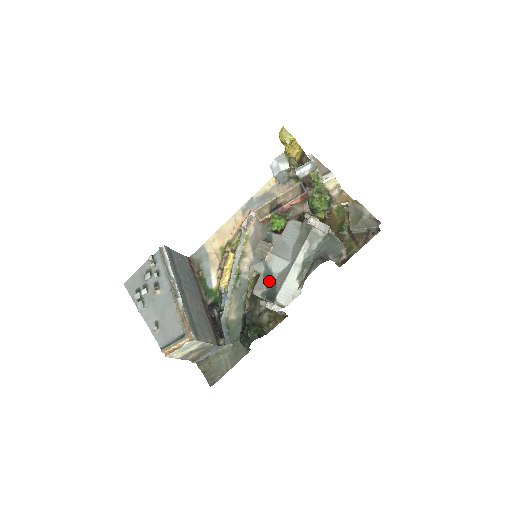
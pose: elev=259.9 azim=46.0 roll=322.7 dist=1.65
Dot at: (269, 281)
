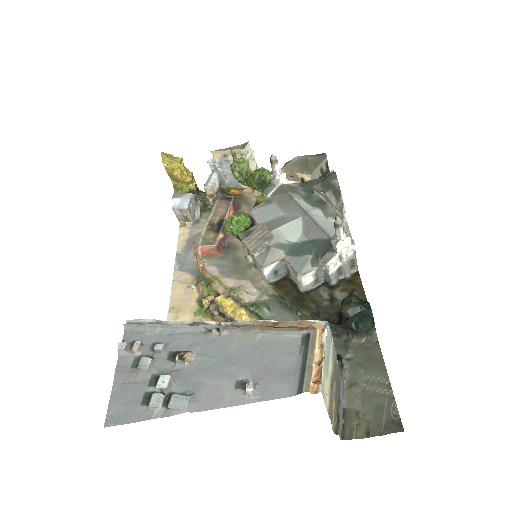
Dot at: (303, 249)
